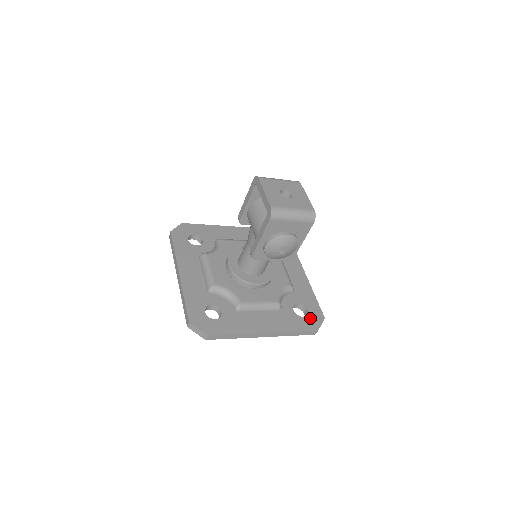
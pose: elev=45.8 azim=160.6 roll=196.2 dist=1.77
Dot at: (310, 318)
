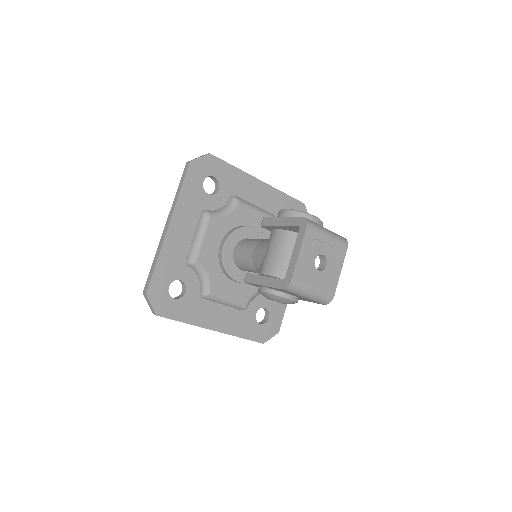
Dot at: (266, 328)
